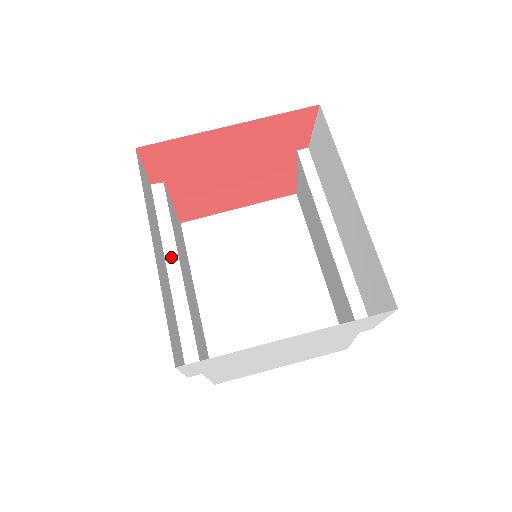
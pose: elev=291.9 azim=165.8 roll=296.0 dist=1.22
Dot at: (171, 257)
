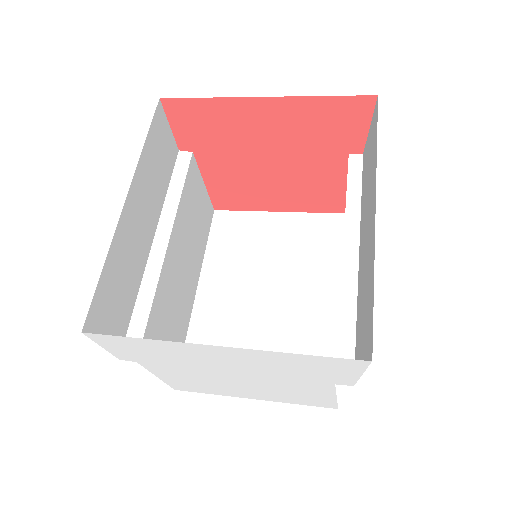
Dot at: (164, 228)
